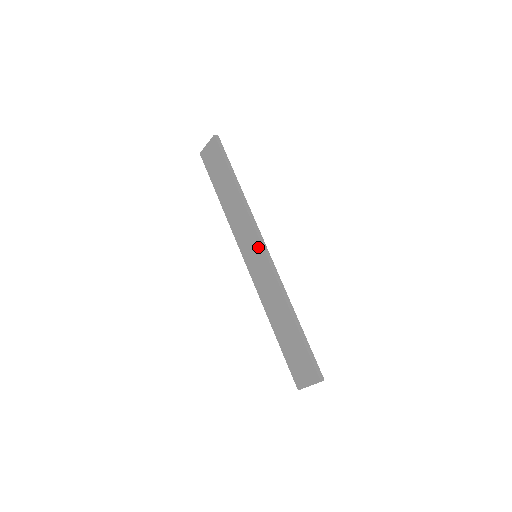
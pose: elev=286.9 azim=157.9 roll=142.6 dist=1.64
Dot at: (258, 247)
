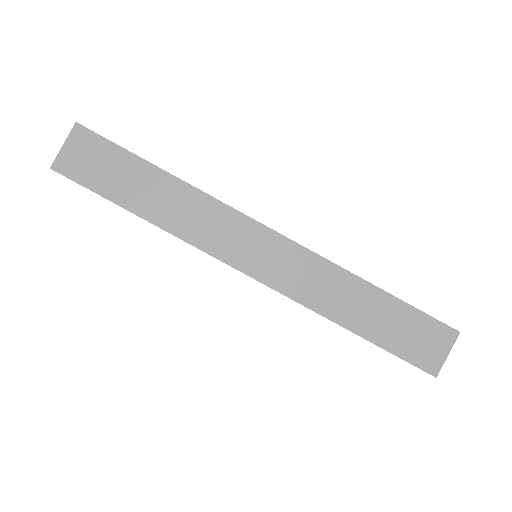
Dot at: (261, 234)
